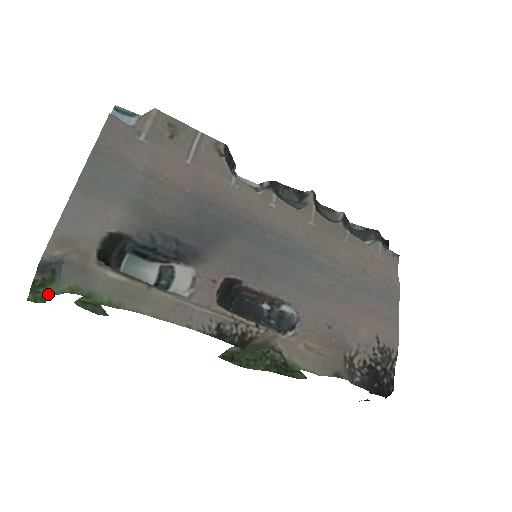
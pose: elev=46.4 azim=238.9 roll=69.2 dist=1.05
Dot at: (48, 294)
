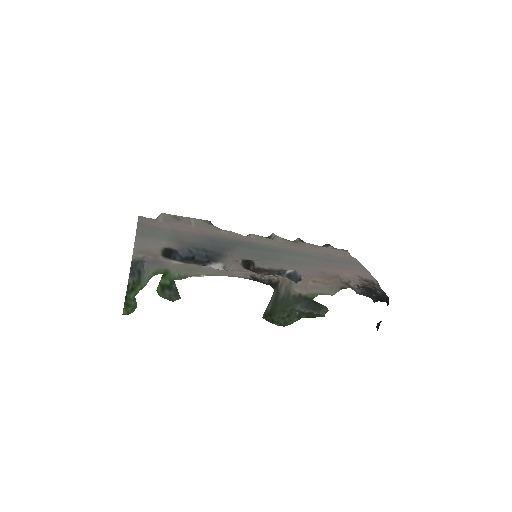
Dot at: occluded
